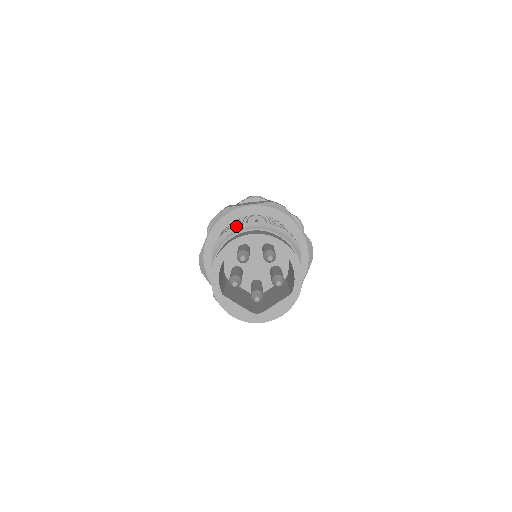
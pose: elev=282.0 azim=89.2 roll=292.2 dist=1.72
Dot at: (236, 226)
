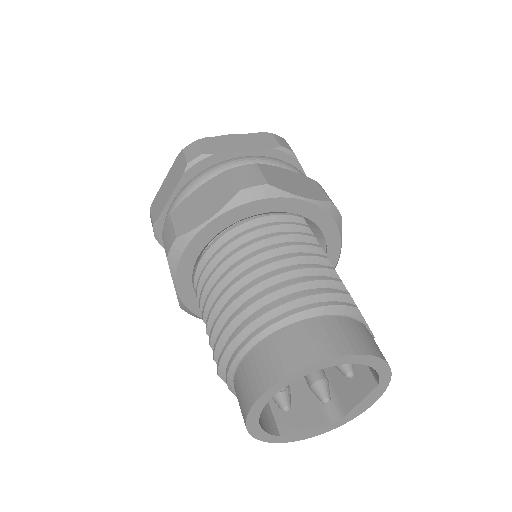
Dot at: (236, 337)
